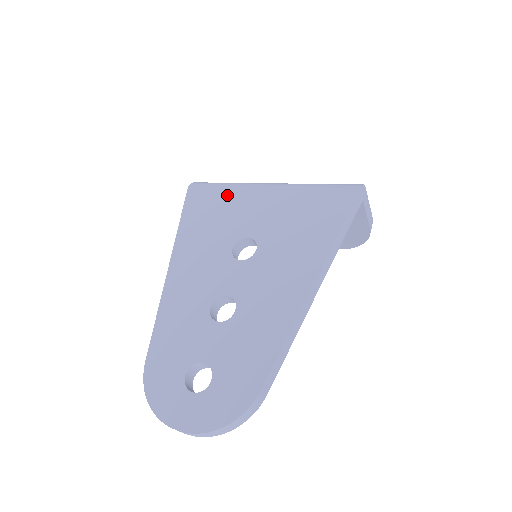
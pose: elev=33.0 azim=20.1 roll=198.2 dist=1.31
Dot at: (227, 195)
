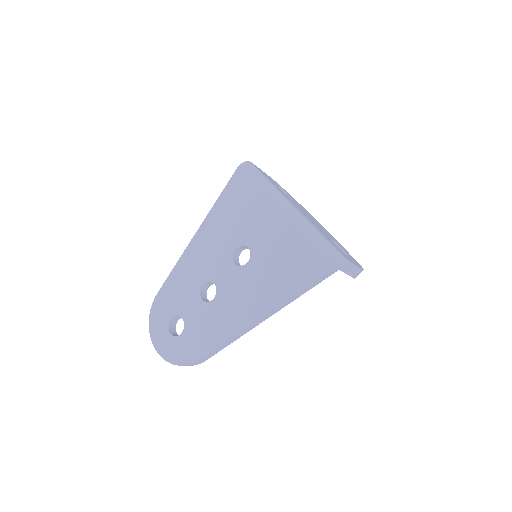
Dot at: (256, 197)
